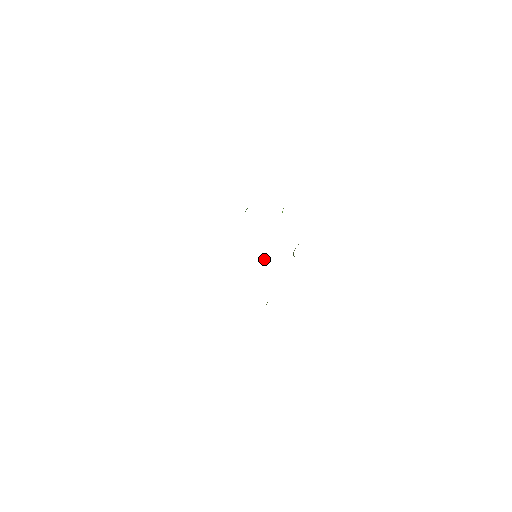
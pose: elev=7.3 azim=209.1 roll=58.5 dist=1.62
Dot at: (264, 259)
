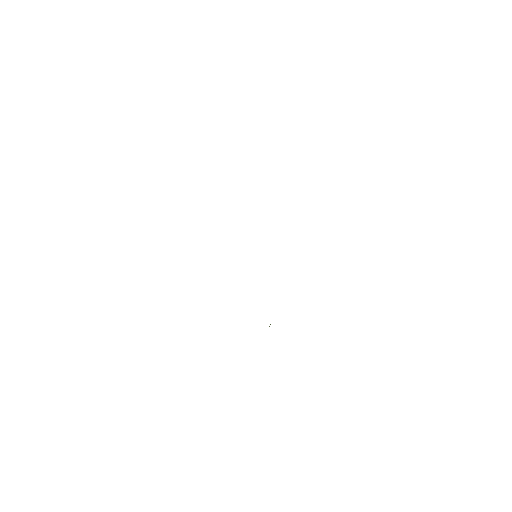
Dot at: occluded
